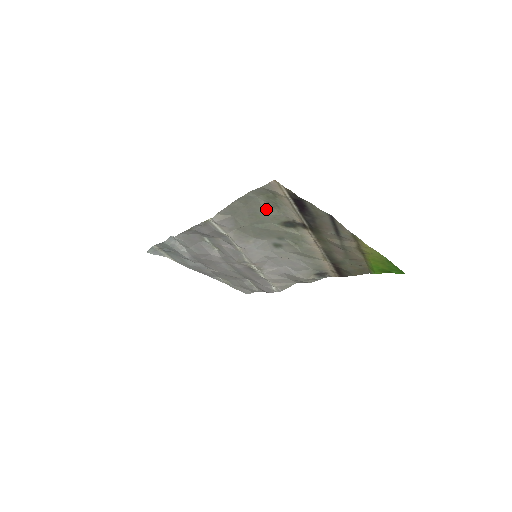
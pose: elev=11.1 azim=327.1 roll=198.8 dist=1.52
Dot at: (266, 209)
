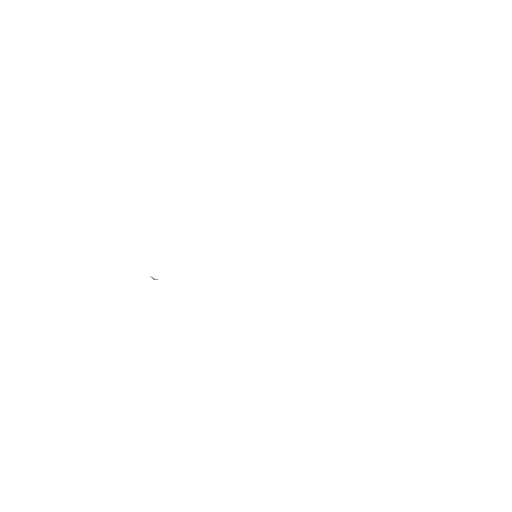
Dot at: occluded
